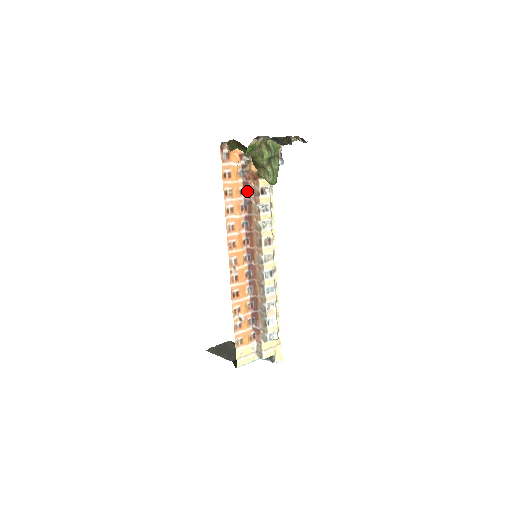
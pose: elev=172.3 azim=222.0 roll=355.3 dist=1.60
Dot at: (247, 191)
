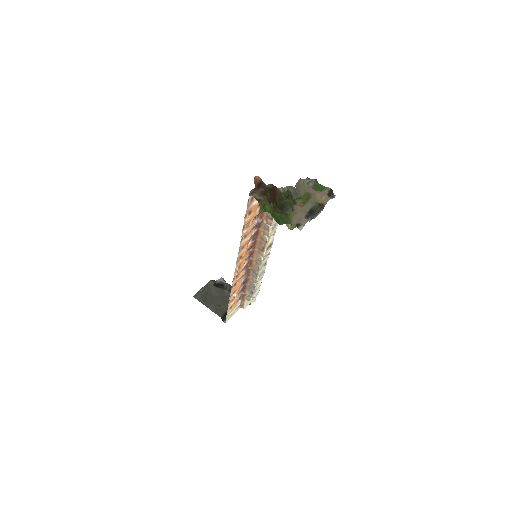
Dot at: (261, 213)
